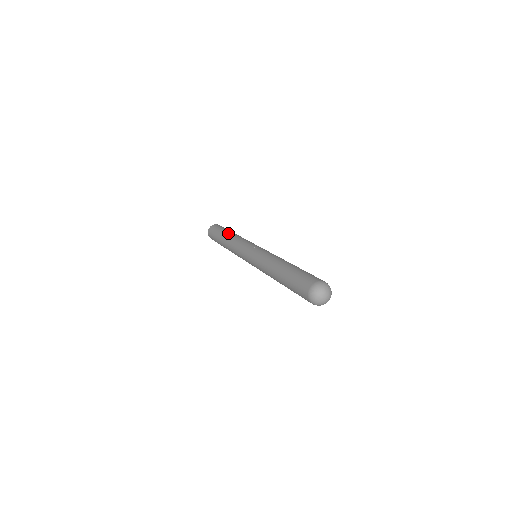
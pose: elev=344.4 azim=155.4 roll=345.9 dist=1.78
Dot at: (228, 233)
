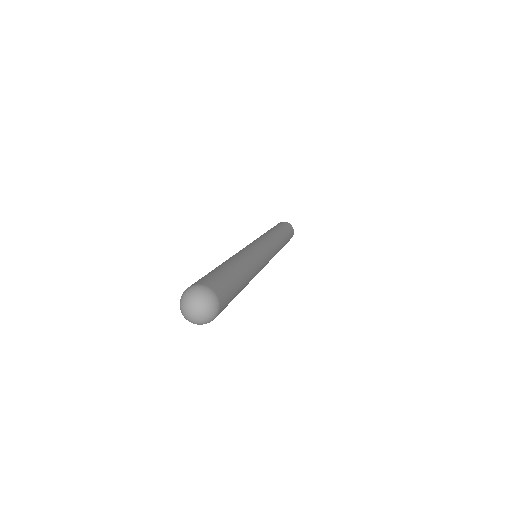
Dot at: occluded
